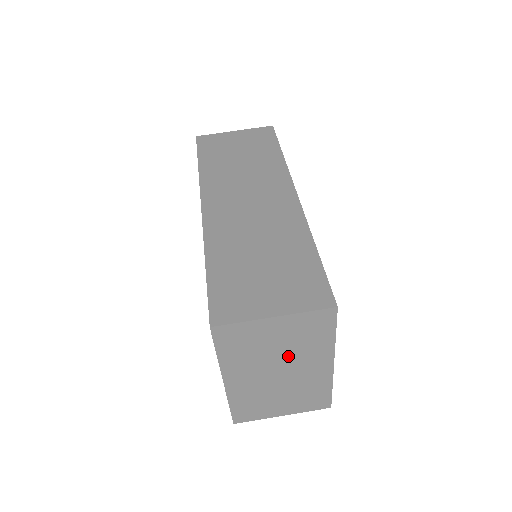
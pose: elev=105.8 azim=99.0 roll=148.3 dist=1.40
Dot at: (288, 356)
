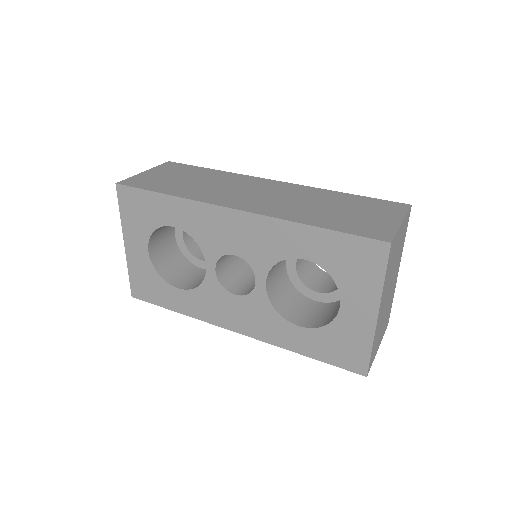
Dot at: (395, 267)
